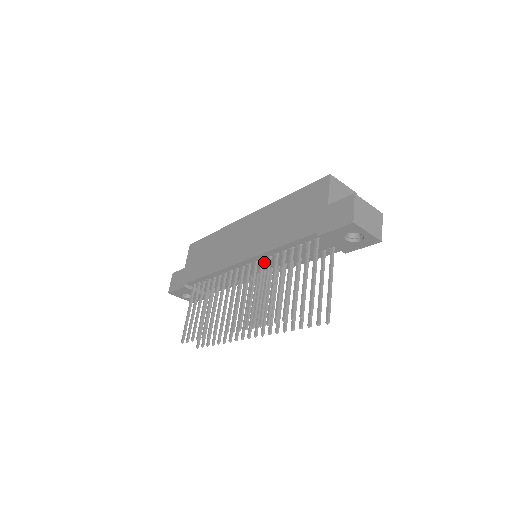
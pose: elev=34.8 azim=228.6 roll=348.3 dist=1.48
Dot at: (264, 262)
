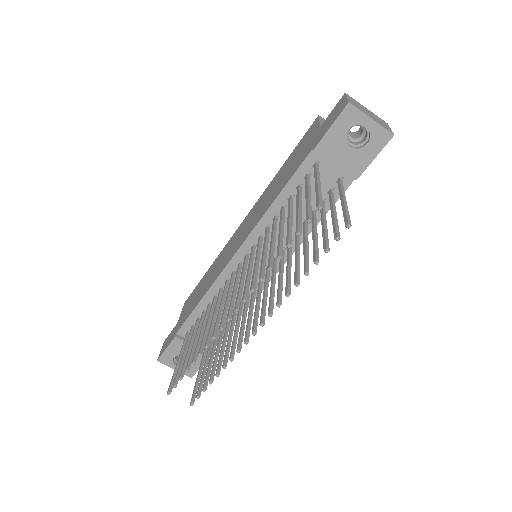
Dot at: occluded
